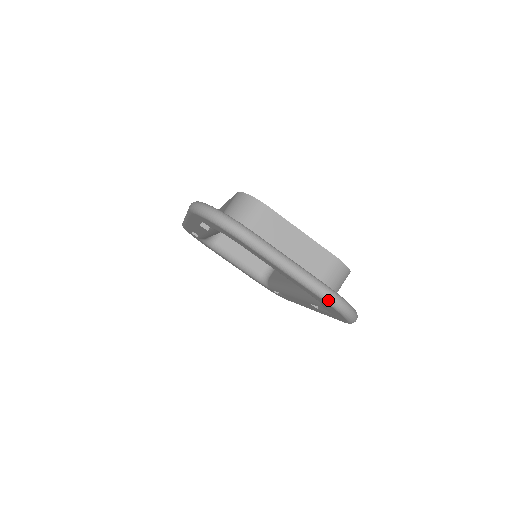
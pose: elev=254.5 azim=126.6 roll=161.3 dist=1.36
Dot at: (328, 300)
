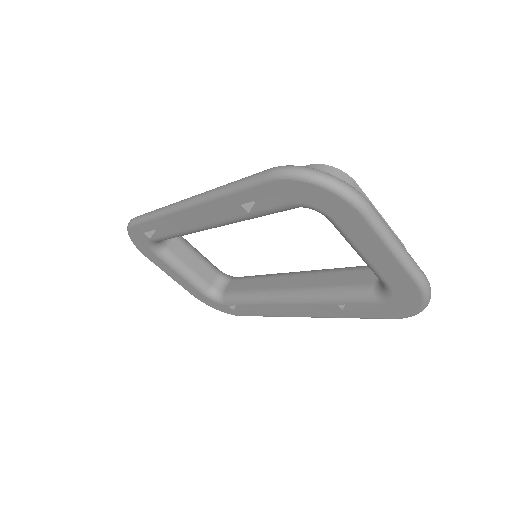
Dot at: (424, 285)
